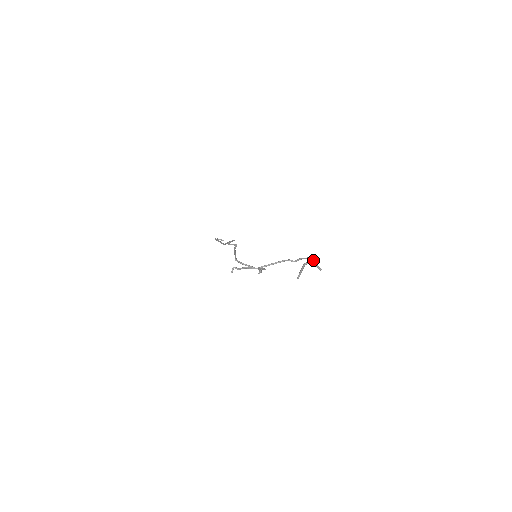
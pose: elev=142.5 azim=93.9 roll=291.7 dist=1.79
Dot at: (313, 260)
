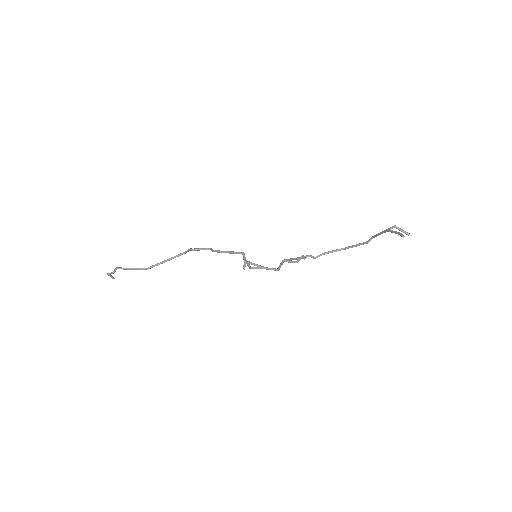
Dot at: (377, 235)
